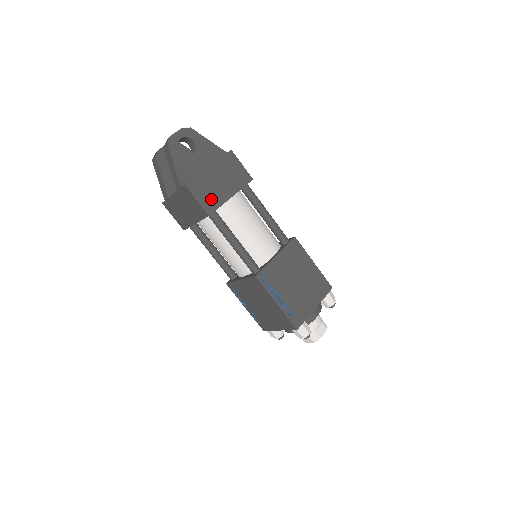
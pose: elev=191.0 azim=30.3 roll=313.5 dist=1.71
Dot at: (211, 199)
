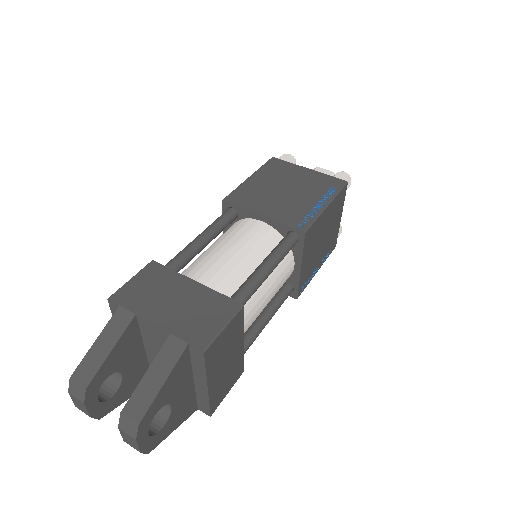
Dot at: (234, 374)
